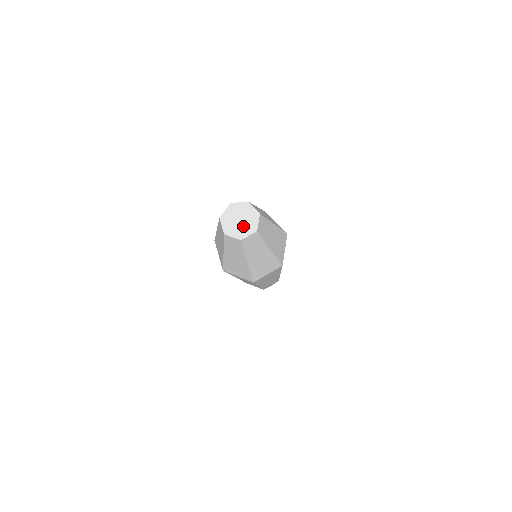
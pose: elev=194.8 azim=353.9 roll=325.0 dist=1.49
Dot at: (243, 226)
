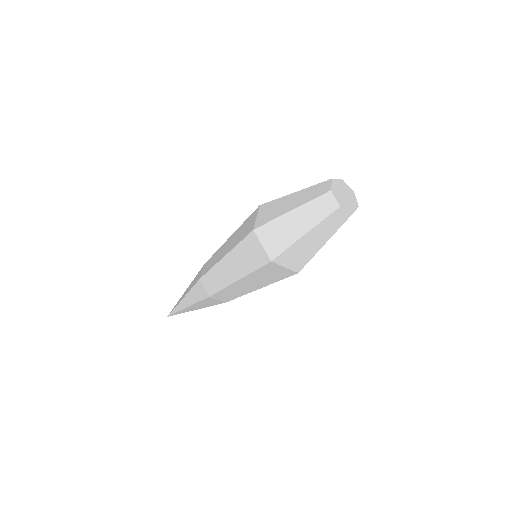
Dot at: (345, 200)
